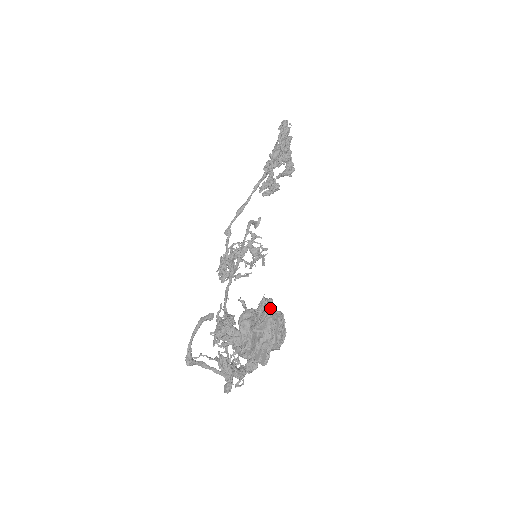
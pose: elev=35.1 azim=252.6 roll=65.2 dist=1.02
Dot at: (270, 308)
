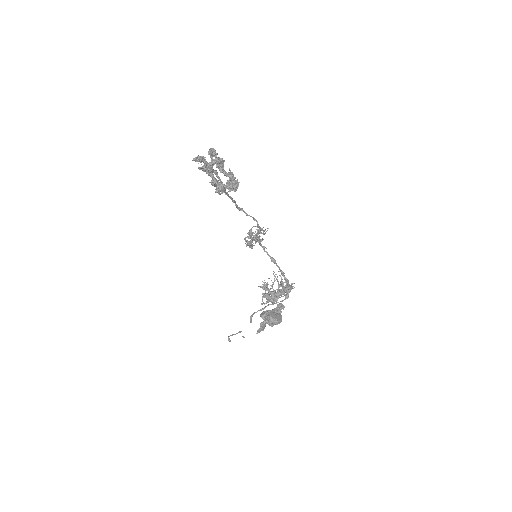
Dot at: (262, 329)
